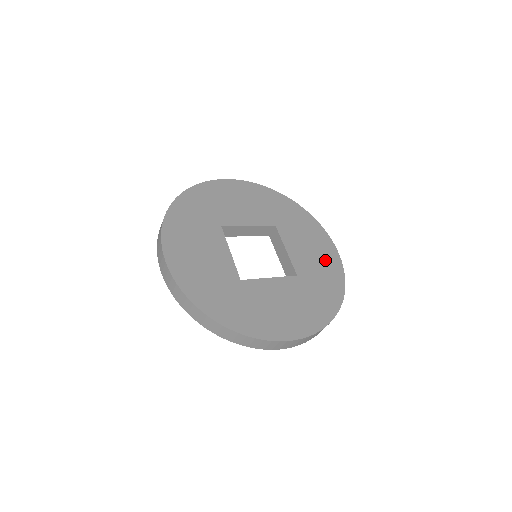
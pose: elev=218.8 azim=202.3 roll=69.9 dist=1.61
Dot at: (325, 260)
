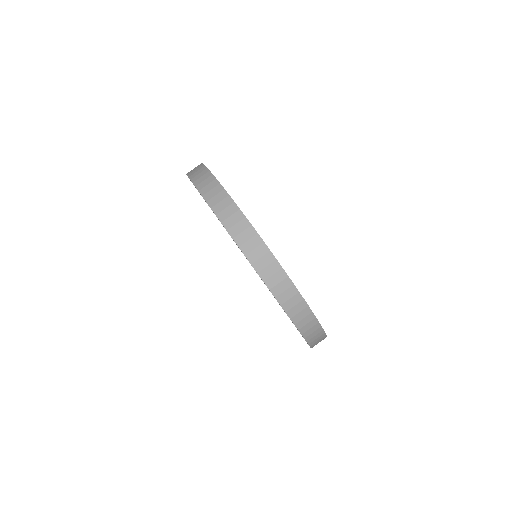
Dot at: occluded
